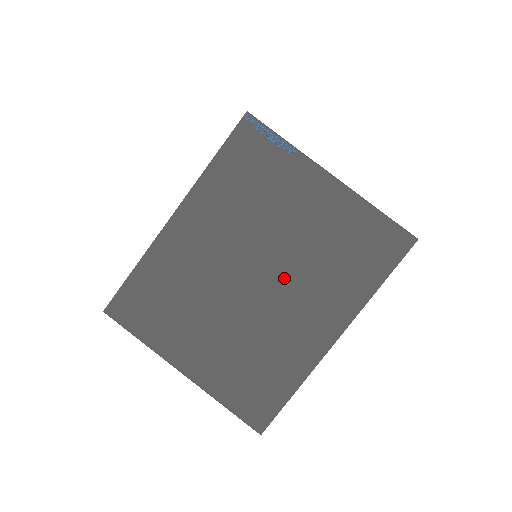
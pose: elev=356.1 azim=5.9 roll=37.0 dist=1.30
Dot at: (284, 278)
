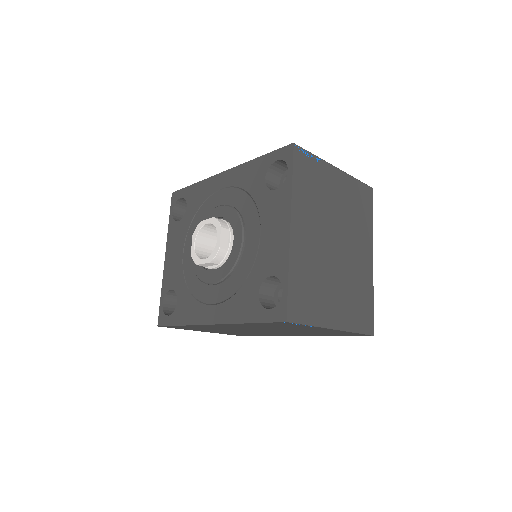
Dot at: (346, 237)
